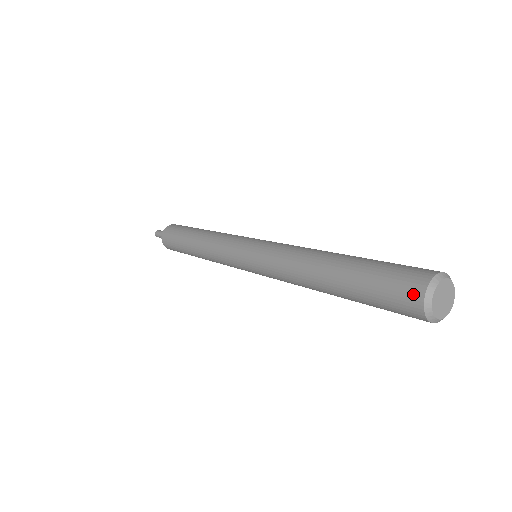
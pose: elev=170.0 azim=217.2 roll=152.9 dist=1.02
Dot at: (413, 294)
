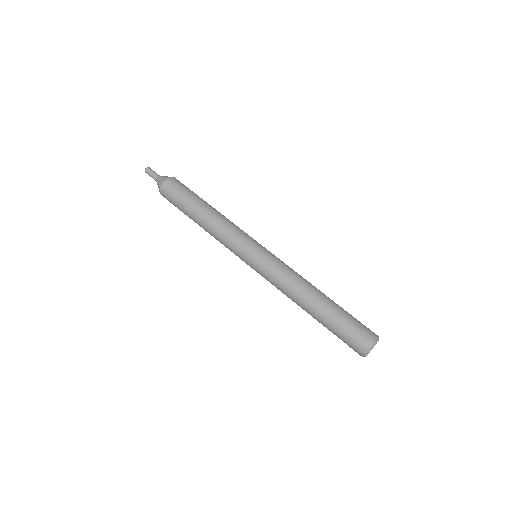
Dot at: occluded
